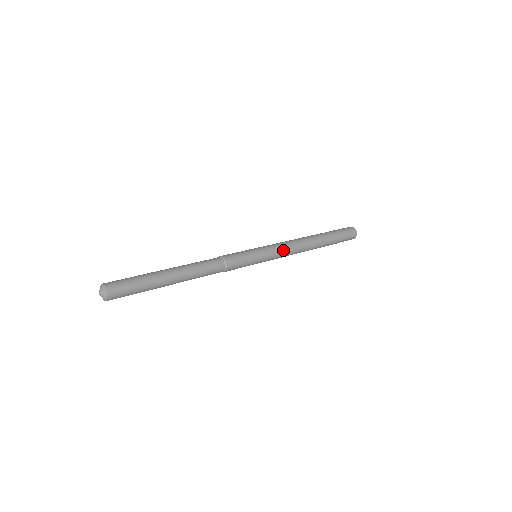
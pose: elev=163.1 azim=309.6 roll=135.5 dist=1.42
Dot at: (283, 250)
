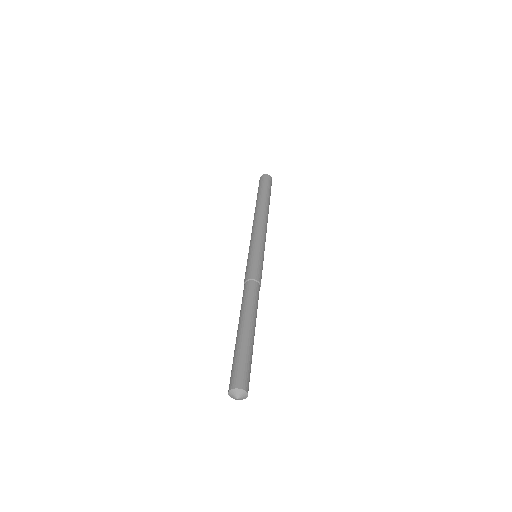
Dot at: (265, 236)
